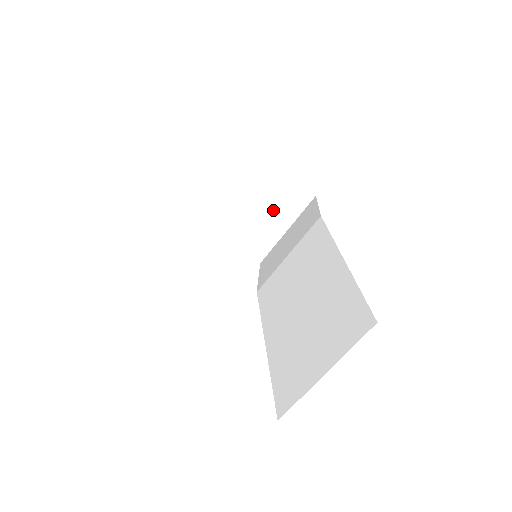
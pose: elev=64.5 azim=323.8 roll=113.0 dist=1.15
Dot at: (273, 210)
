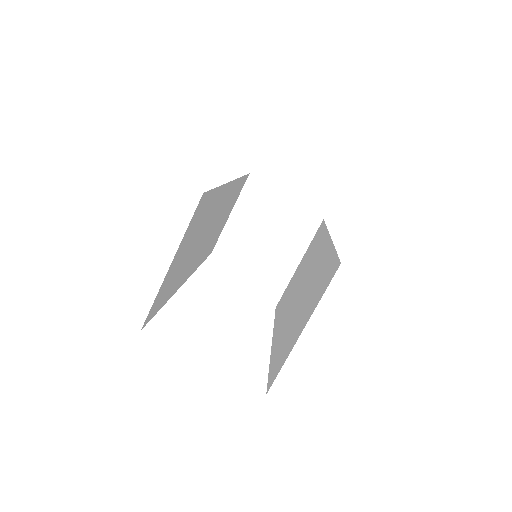
Dot at: (291, 234)
